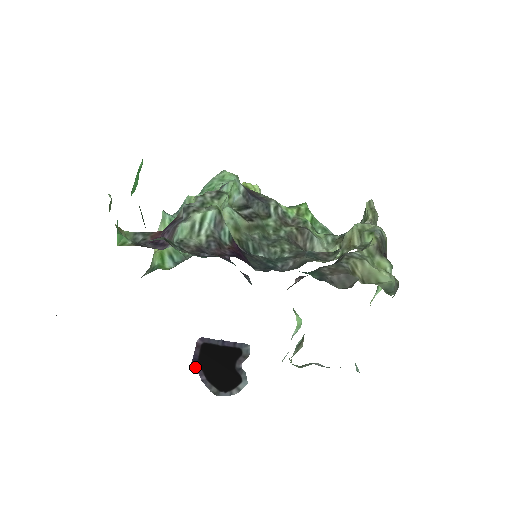
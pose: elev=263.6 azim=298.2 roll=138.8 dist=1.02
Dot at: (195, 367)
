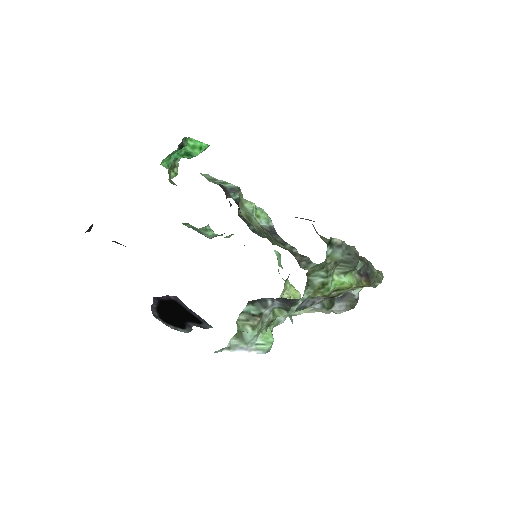
Dot at: (154, 299)
